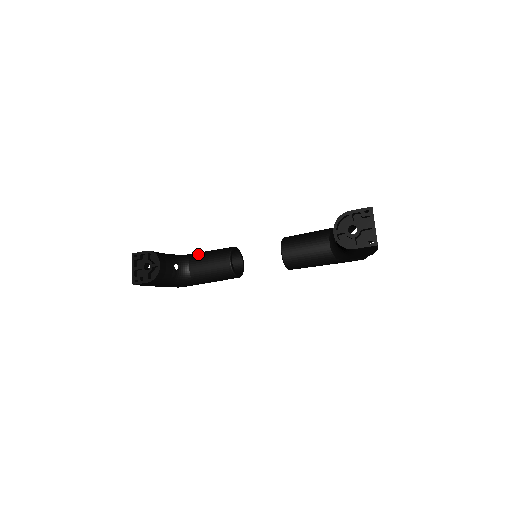
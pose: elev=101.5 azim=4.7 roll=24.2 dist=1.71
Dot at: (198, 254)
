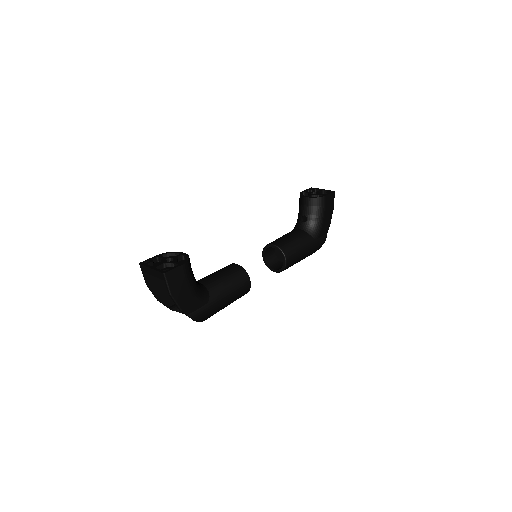
Dot at: occluded
